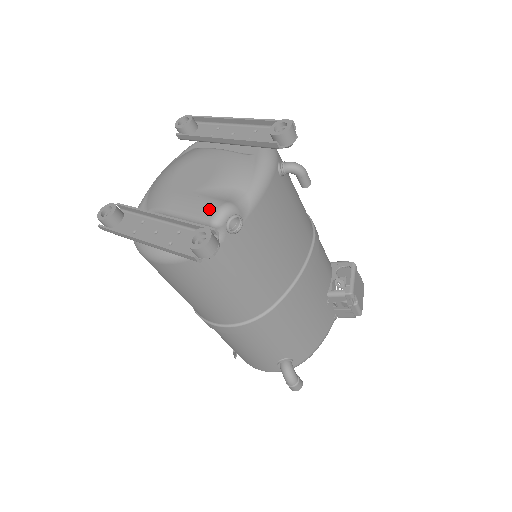
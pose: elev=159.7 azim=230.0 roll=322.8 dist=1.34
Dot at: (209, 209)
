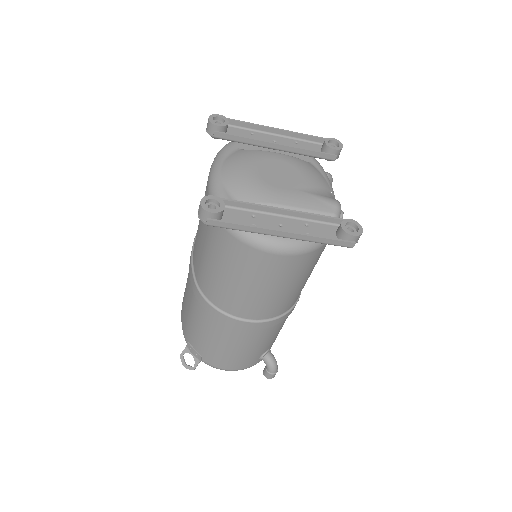
Dot at: (327, 204)
